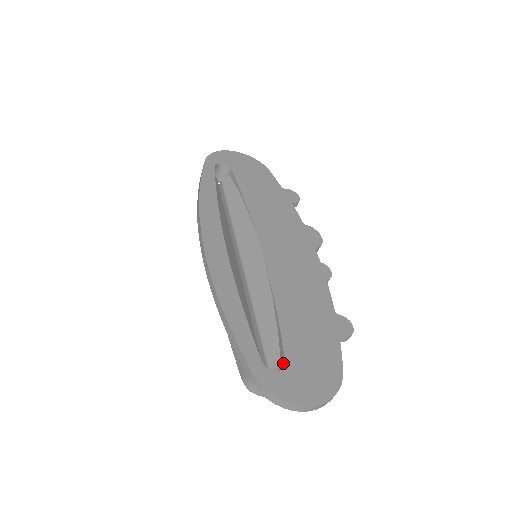
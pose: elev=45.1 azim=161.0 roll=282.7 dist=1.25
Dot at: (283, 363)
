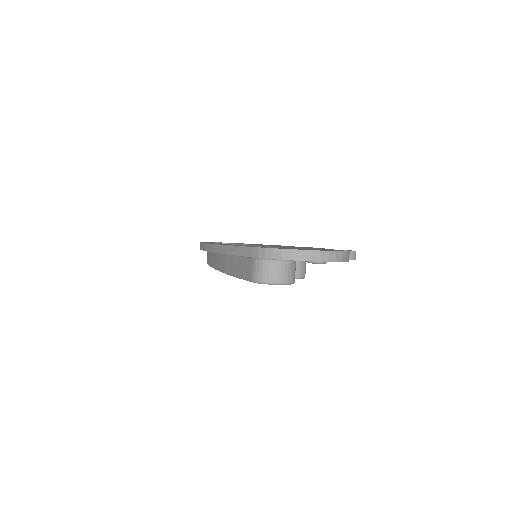
Dot at: occluded
